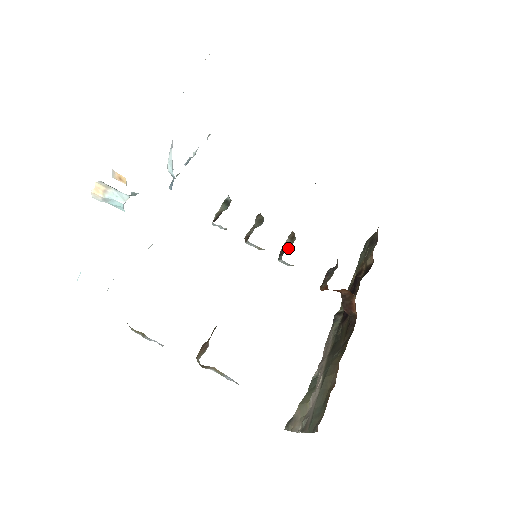
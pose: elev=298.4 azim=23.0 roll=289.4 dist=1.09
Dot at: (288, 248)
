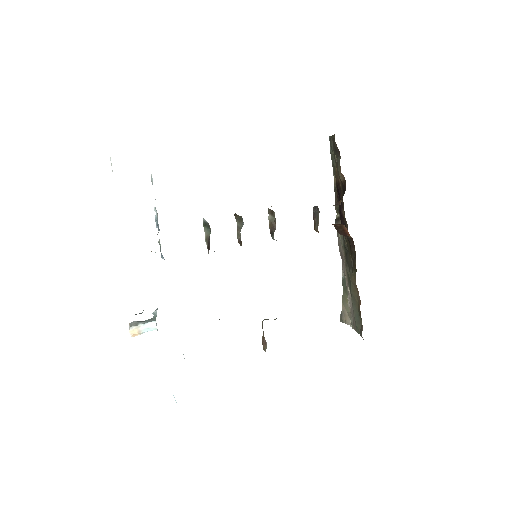
Dot at: (274, 225)
